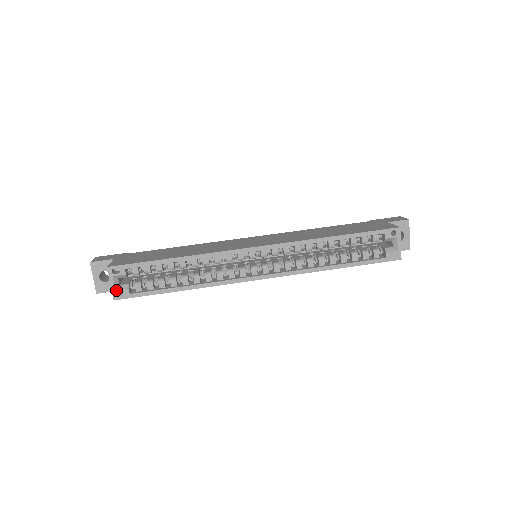
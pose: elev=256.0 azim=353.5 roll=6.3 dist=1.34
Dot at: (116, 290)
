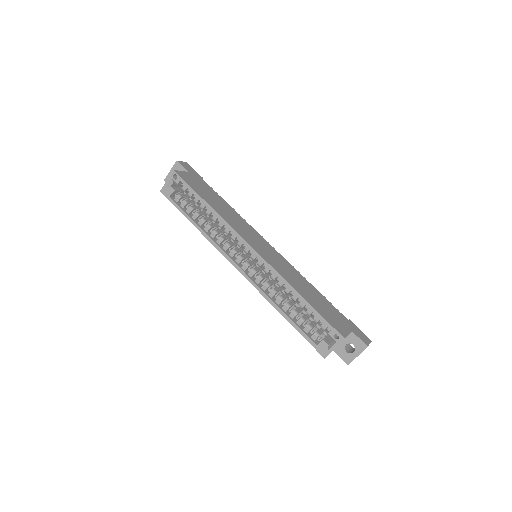
Dot at: (166, 187)
